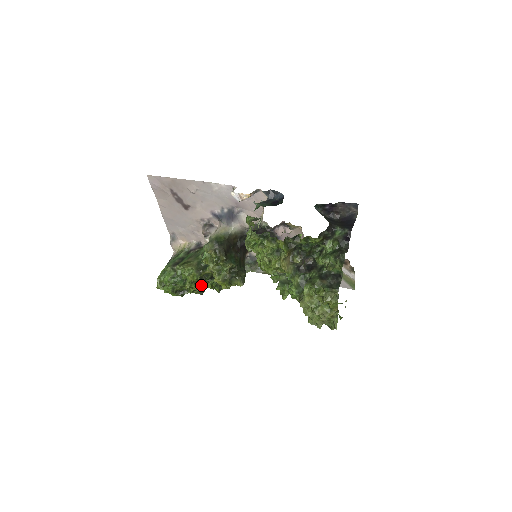
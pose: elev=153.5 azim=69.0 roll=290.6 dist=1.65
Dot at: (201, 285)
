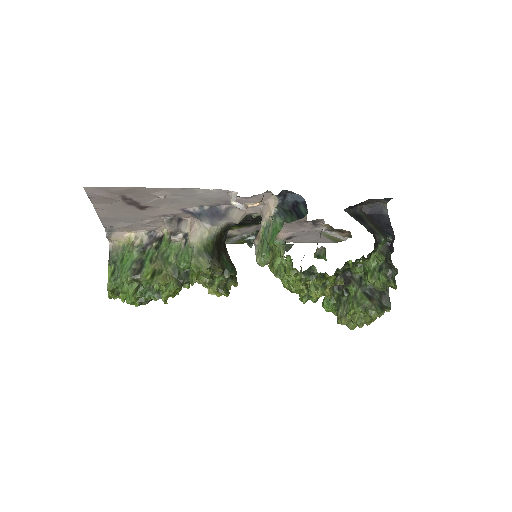
Dot at: occluded
